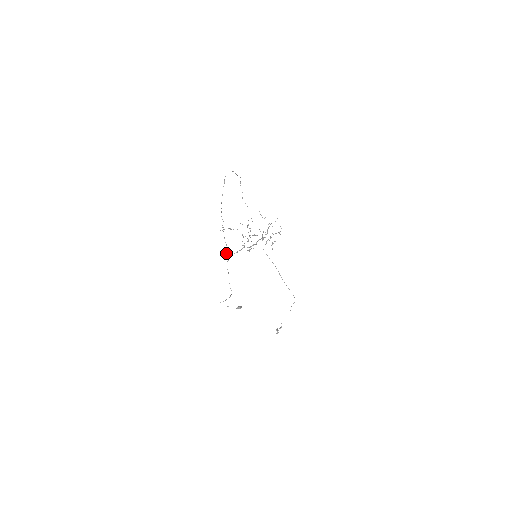
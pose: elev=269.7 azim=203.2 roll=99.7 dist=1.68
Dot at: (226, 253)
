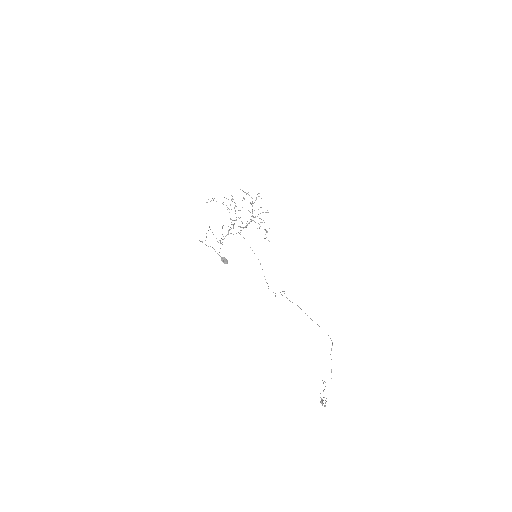
Dot at: (220, 241)
